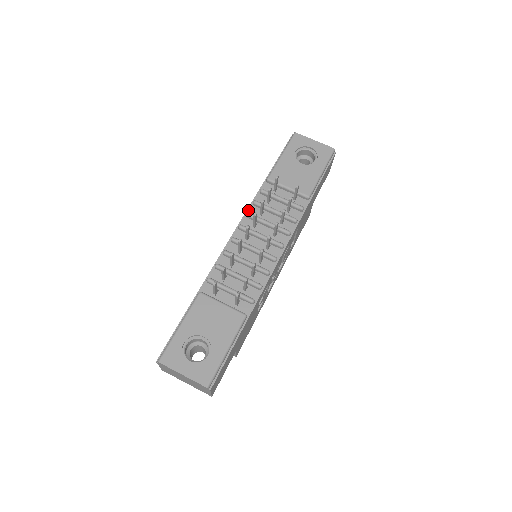
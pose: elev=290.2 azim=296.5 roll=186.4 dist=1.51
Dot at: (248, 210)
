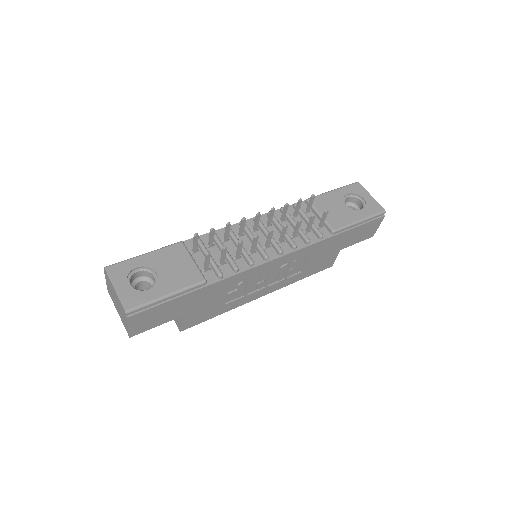
Dot at: occluded
